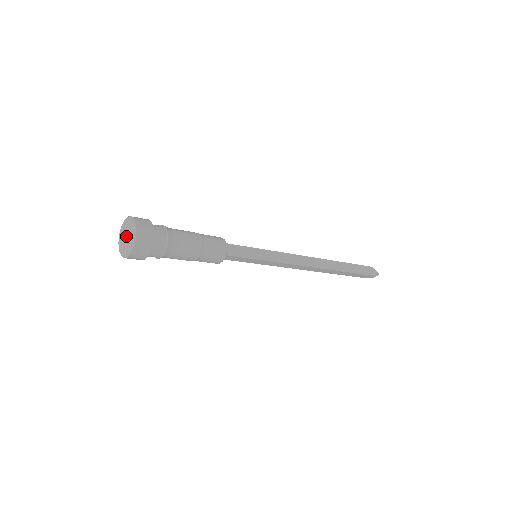
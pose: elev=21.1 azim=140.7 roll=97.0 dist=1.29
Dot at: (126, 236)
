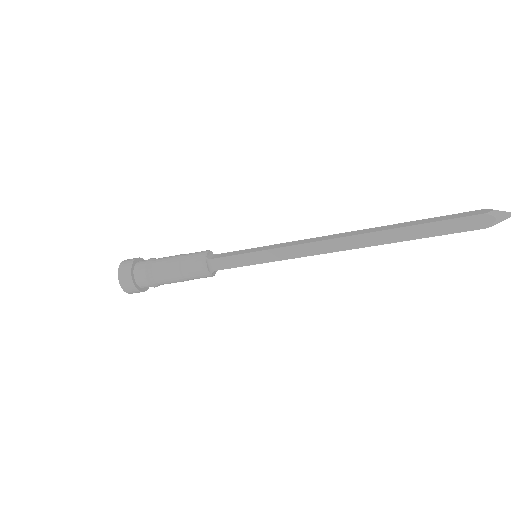
Dot at: occluded
